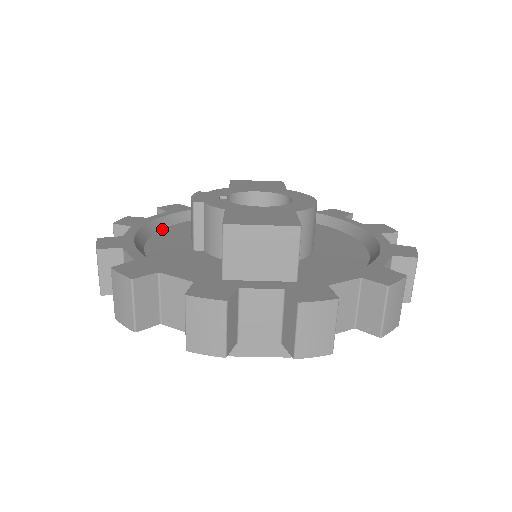
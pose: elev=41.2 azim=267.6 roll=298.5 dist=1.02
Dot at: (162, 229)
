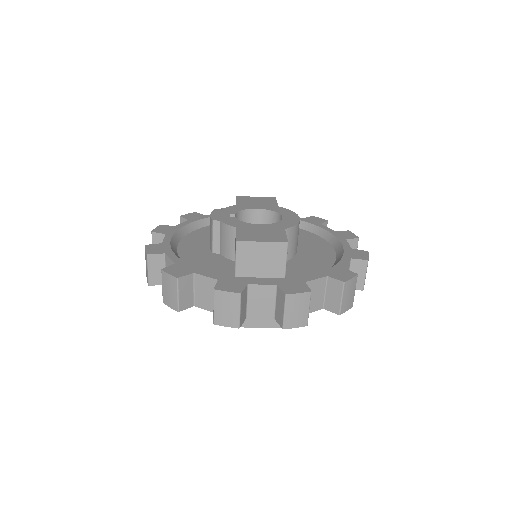
Dot at: (186, 235)
